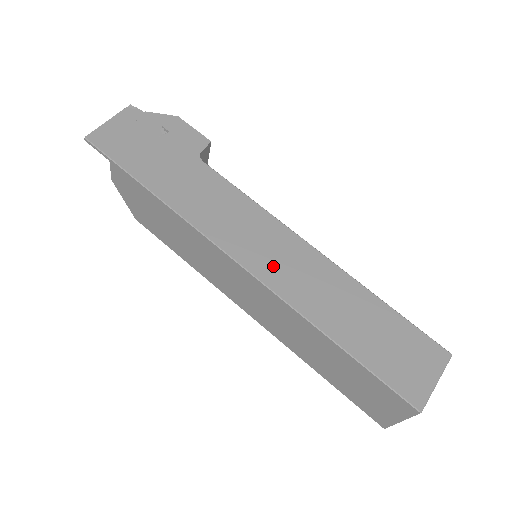
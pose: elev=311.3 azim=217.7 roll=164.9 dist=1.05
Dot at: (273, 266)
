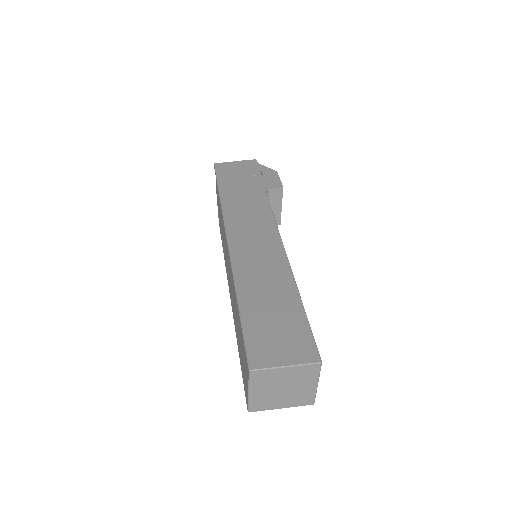
Dot at: (246, 250)
